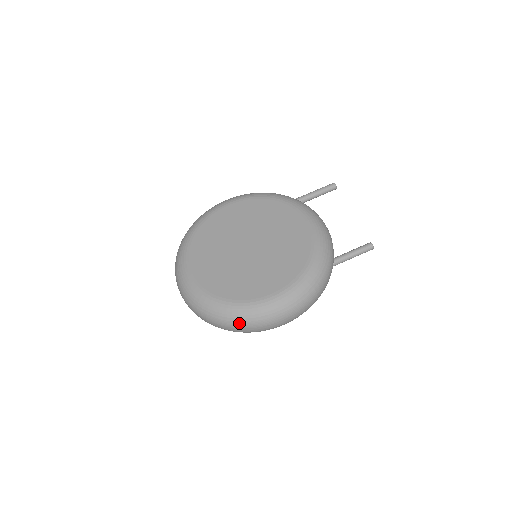
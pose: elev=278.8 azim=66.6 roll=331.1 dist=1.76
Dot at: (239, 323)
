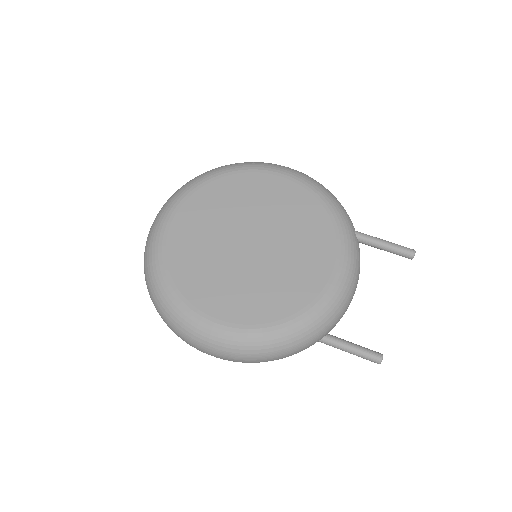
Dot at: (164, 315)
